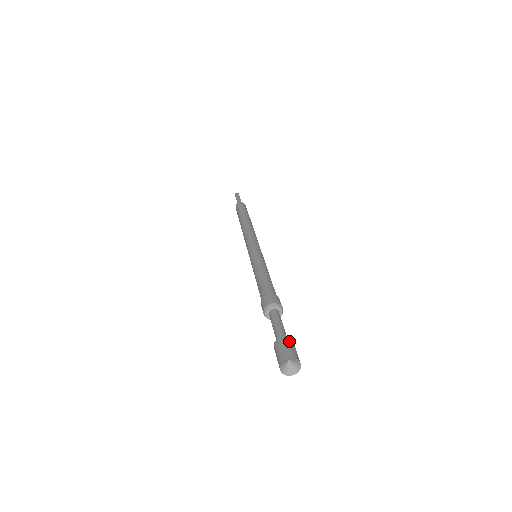
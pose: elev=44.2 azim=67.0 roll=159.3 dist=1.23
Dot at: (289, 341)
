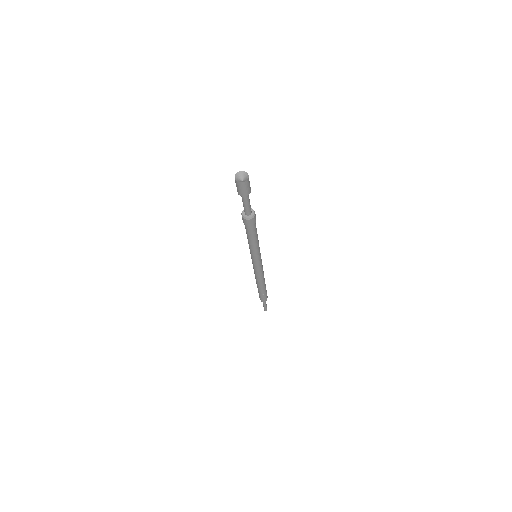
Dot at: occluded
